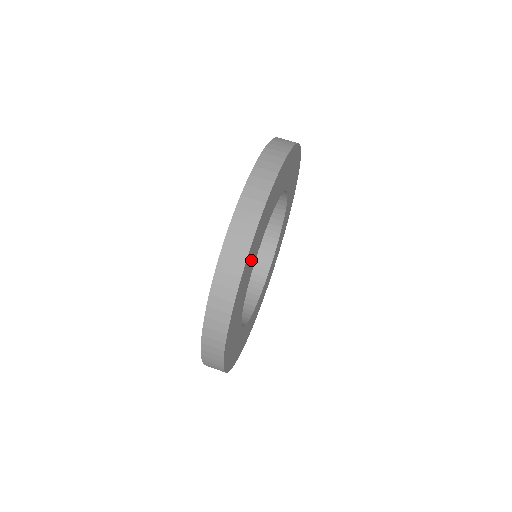
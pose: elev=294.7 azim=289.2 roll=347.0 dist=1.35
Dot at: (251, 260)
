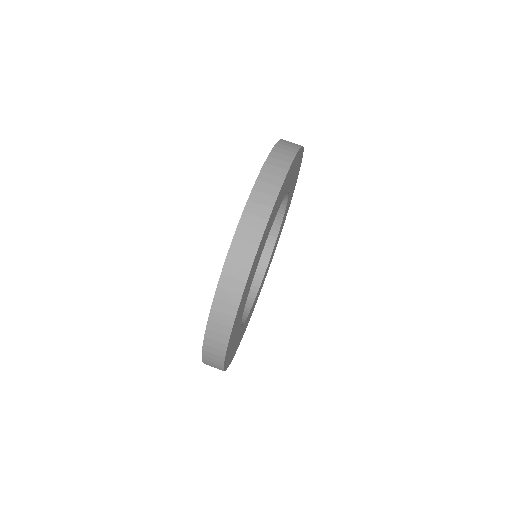
Dot at: (272, 218)
